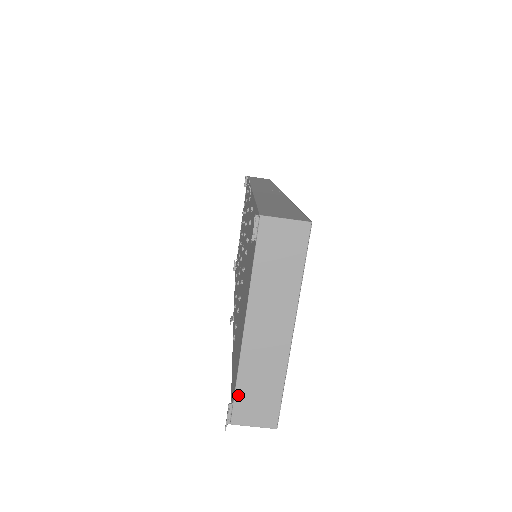
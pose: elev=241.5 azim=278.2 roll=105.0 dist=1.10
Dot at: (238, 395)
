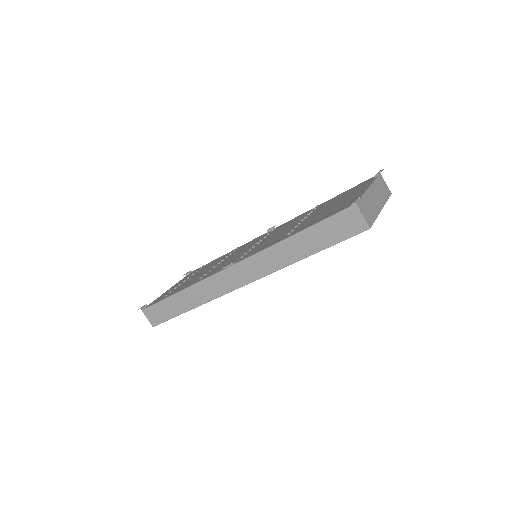
Dot at: (361, 200)
